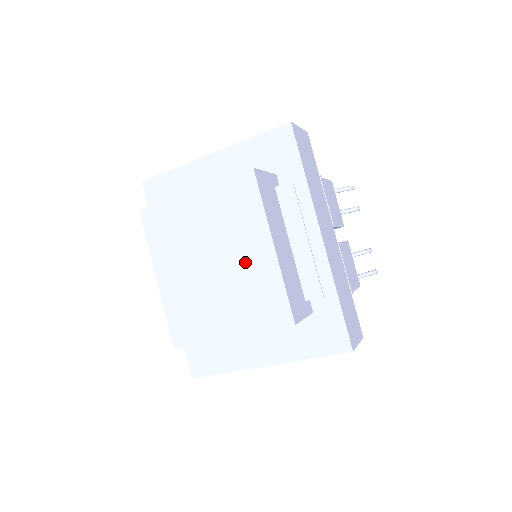
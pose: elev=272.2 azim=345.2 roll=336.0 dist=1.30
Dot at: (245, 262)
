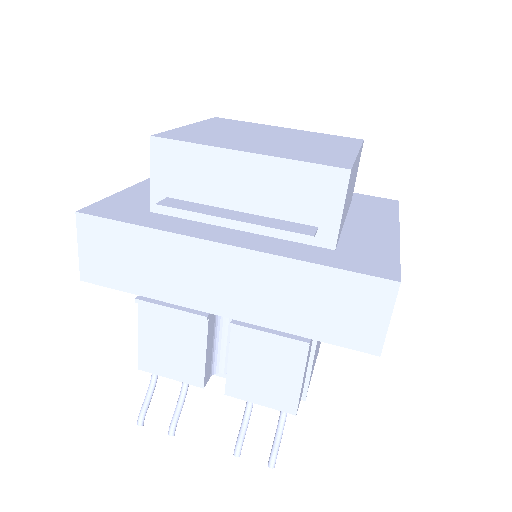
Dot at: (287, 133)
